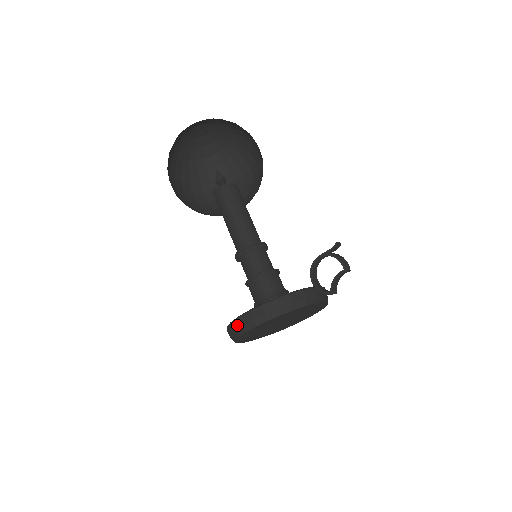
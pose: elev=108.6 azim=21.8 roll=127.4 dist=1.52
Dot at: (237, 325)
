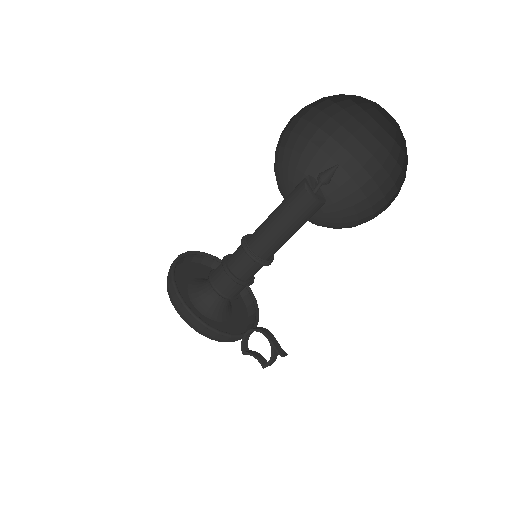
Dot at: (172, 291)
